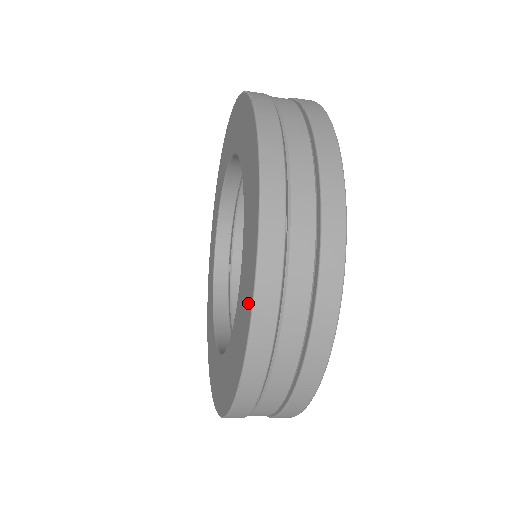
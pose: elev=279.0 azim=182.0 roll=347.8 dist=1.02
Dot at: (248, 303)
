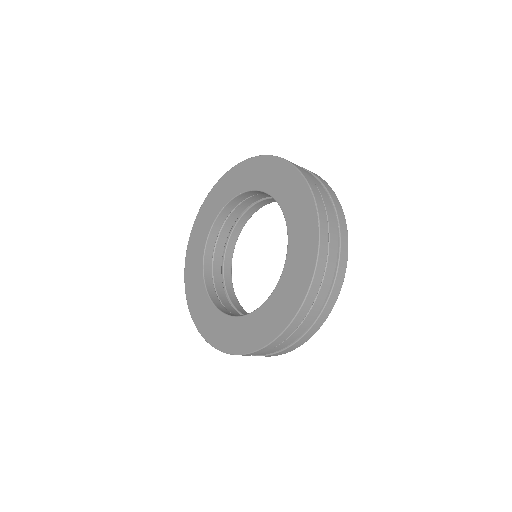
Dot at: (268, 334)
